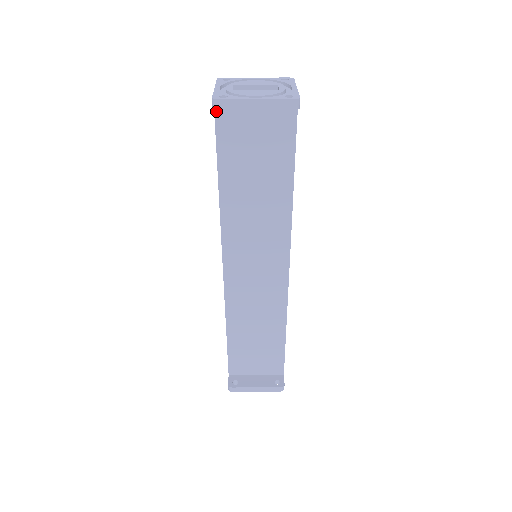
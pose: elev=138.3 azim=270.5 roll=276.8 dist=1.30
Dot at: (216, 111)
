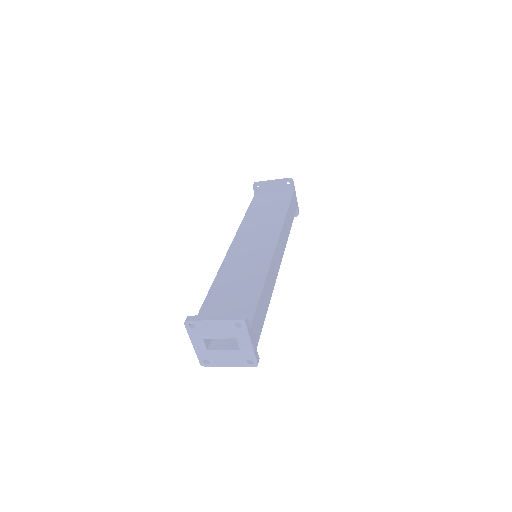
Dot at: (255, 196)
